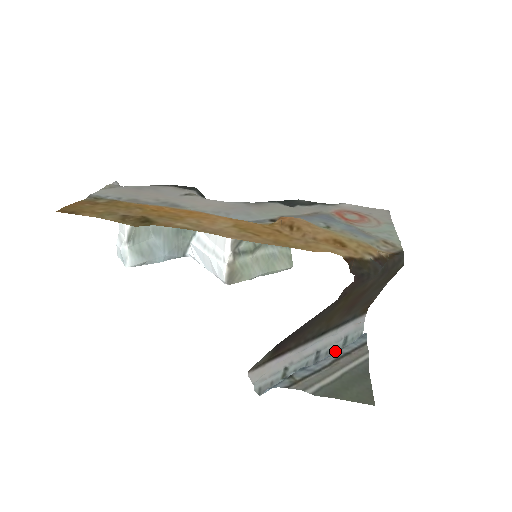
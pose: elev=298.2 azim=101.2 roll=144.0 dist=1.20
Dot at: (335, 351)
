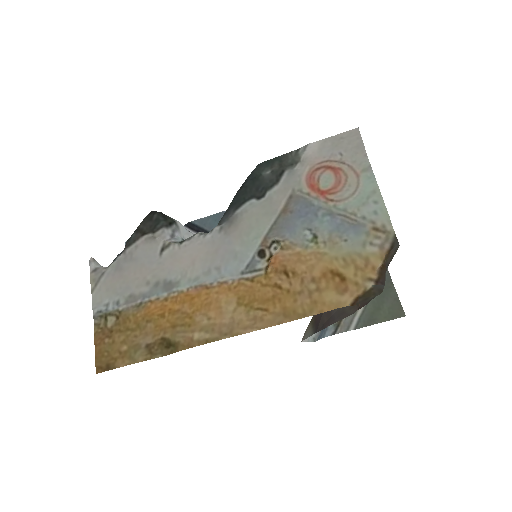
Dot at: occluded
